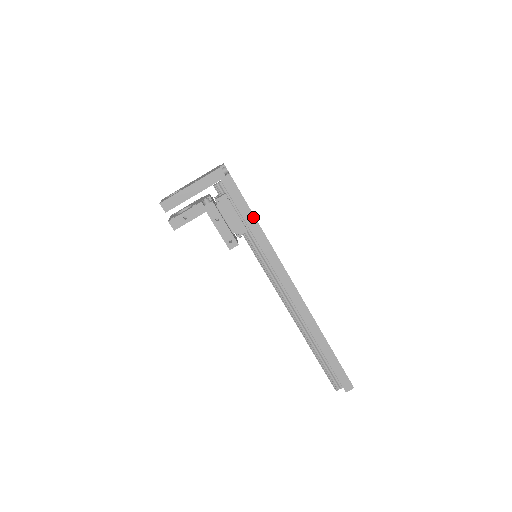
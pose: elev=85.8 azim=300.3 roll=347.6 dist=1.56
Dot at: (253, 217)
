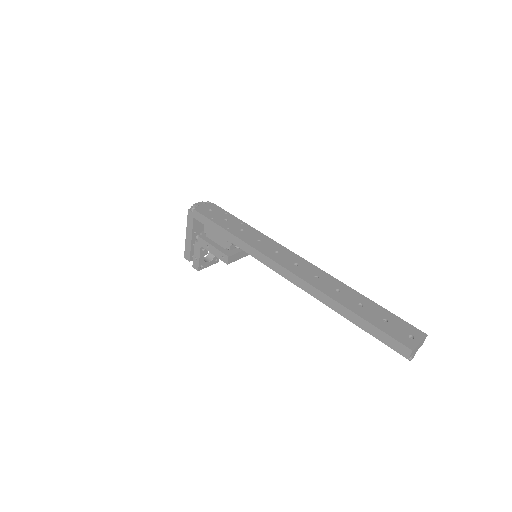
Dot at: (222, 229)
